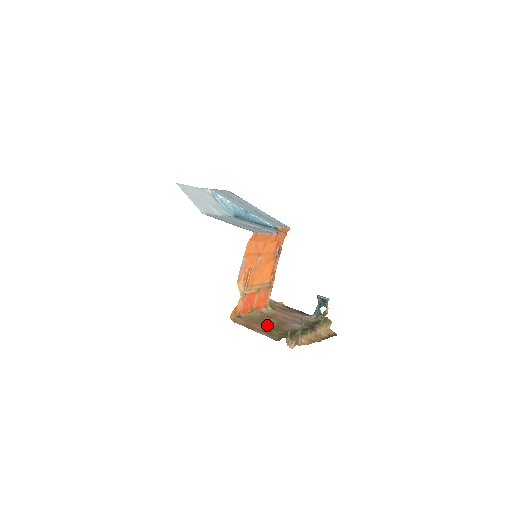
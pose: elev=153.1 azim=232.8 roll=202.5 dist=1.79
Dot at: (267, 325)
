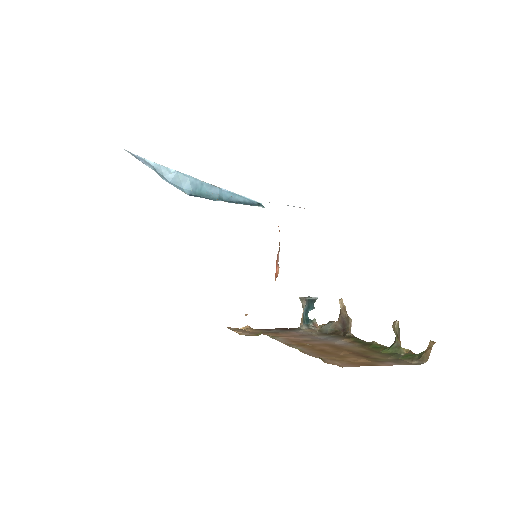
Dot at: (350, 354)
